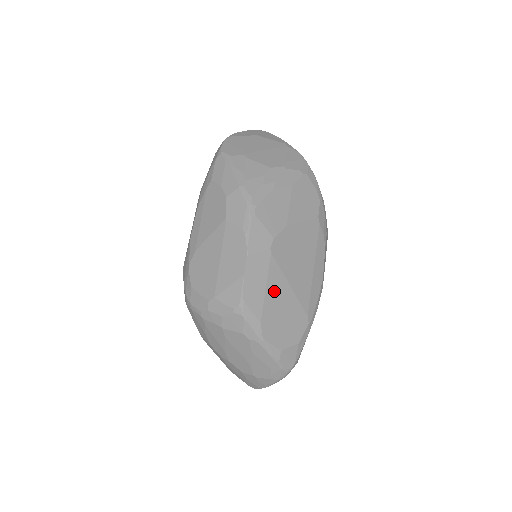
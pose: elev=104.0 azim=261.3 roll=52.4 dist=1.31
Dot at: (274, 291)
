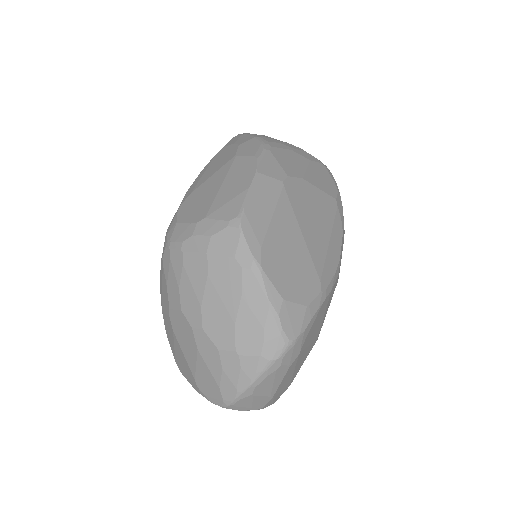
Dot at: (282, 225)
